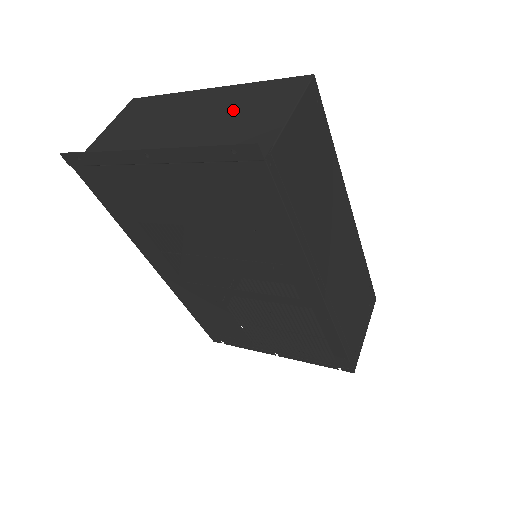
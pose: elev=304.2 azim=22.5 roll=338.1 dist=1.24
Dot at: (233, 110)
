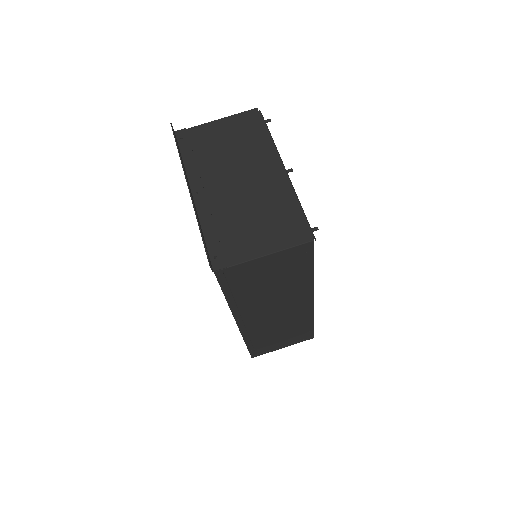
Dot at: (259, 208)
